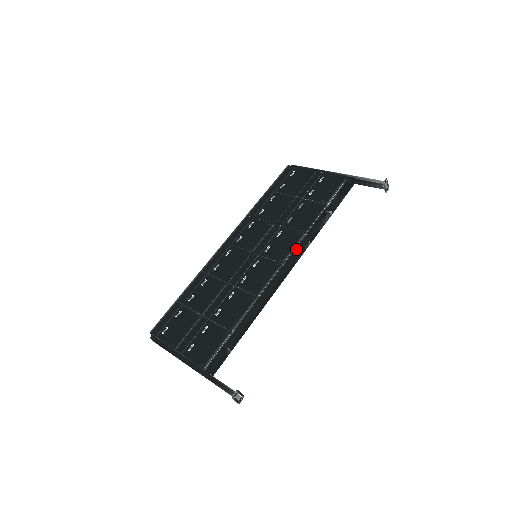
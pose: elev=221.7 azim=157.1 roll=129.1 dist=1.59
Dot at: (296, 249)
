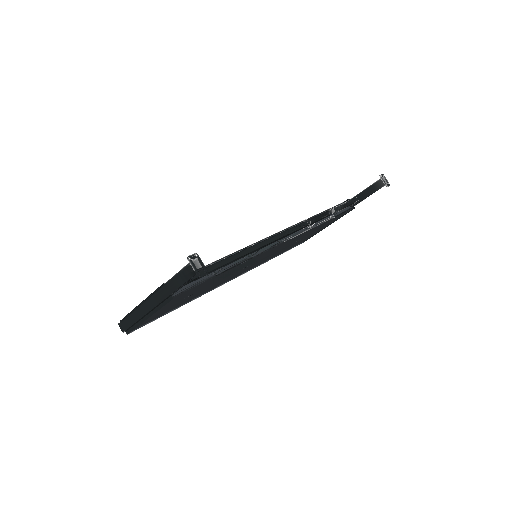
Dot at: occluded
